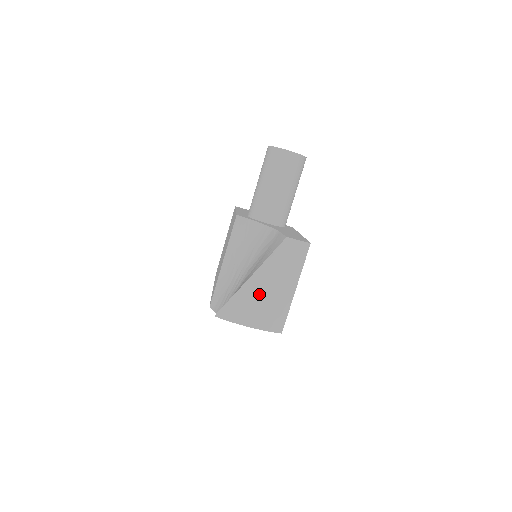
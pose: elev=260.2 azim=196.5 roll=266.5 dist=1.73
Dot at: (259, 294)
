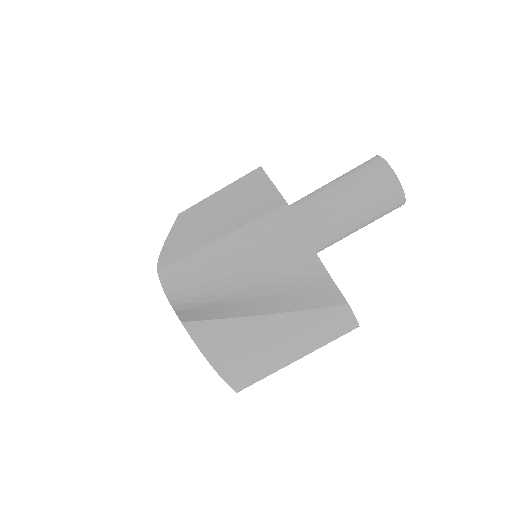
Dot at: (259, 340)
